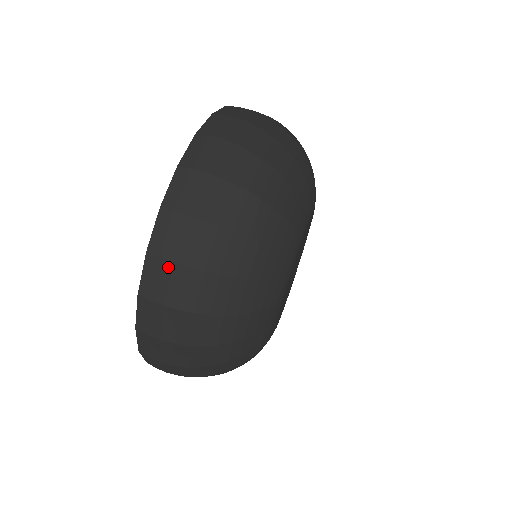
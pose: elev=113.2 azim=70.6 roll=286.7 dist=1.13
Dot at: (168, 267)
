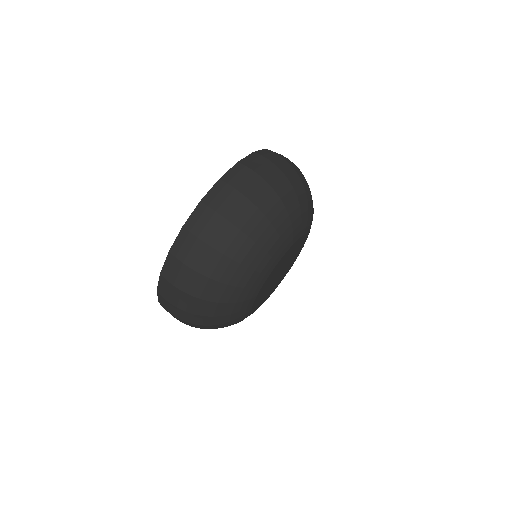
Dot at: (171, 286)
